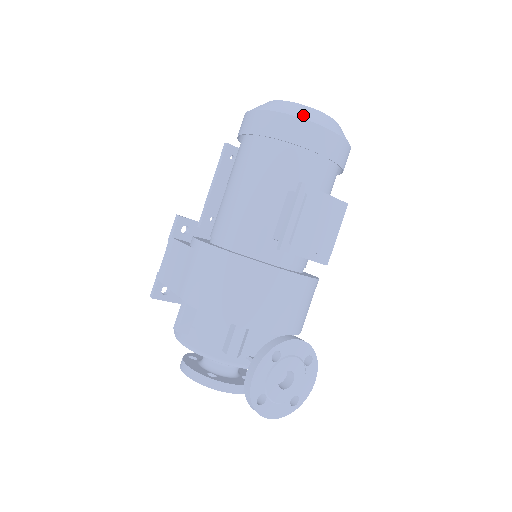
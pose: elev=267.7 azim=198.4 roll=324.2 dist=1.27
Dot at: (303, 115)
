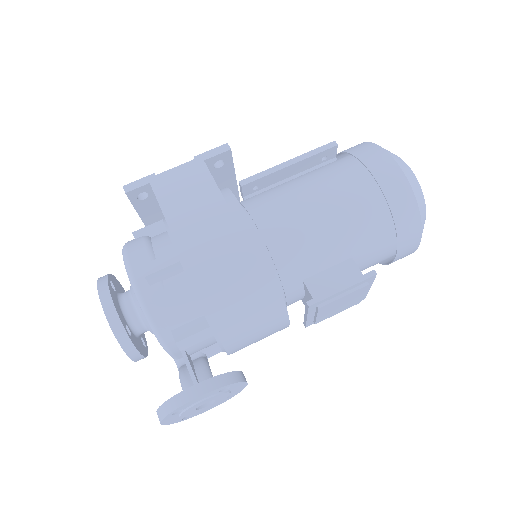
Dot at: (423, 216)
